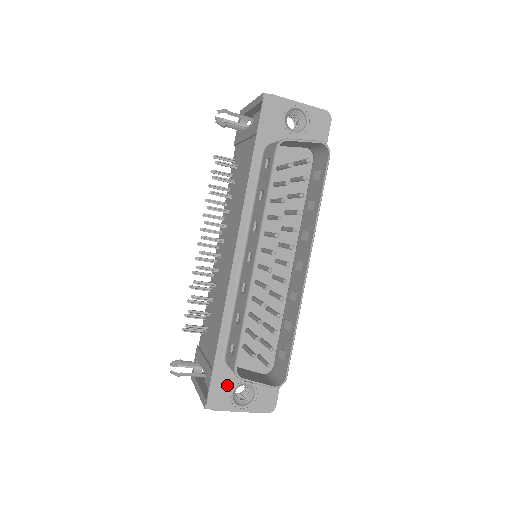
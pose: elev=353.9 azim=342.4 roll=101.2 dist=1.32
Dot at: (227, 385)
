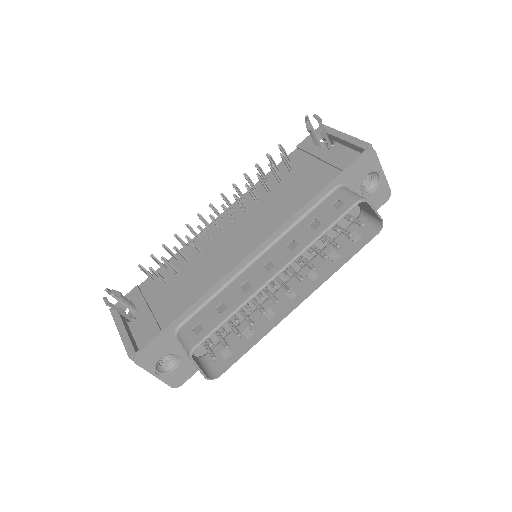
Dot at: (162, 349)
